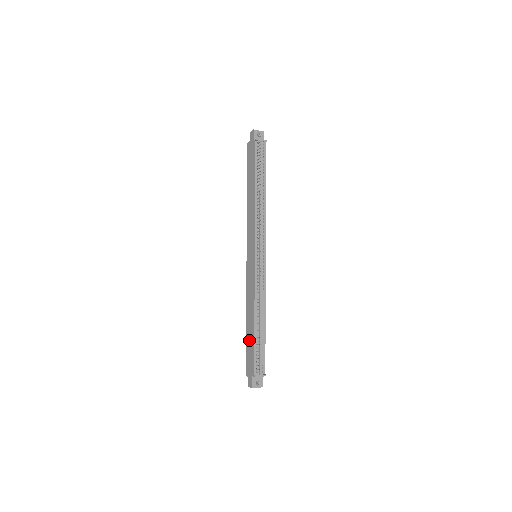
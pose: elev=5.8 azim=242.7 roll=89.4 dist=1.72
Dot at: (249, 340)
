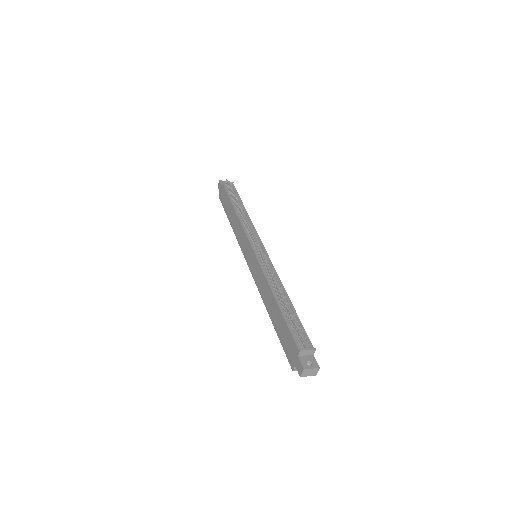
Dot at: (279, 326)
